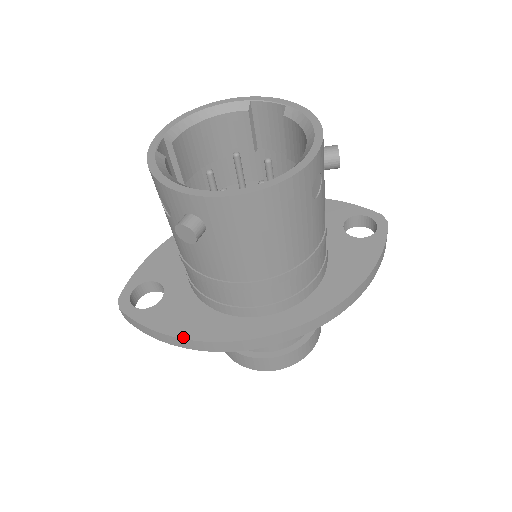
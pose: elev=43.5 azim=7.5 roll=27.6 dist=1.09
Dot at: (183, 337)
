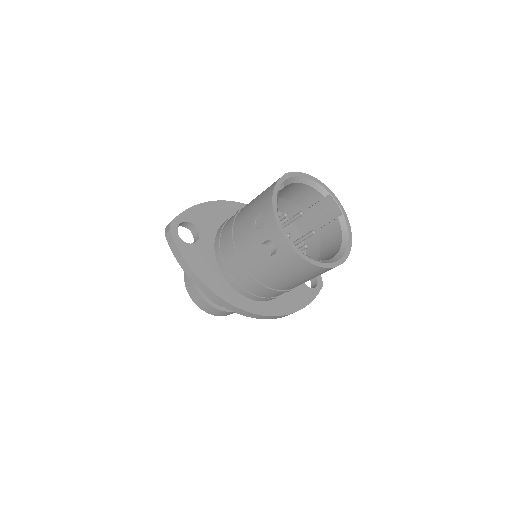
Dot at: (199, 277)
